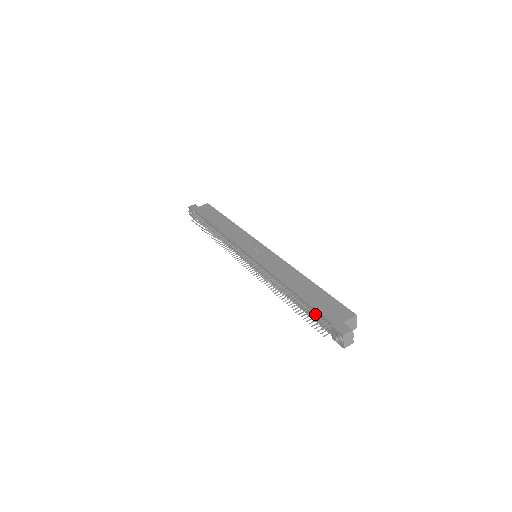
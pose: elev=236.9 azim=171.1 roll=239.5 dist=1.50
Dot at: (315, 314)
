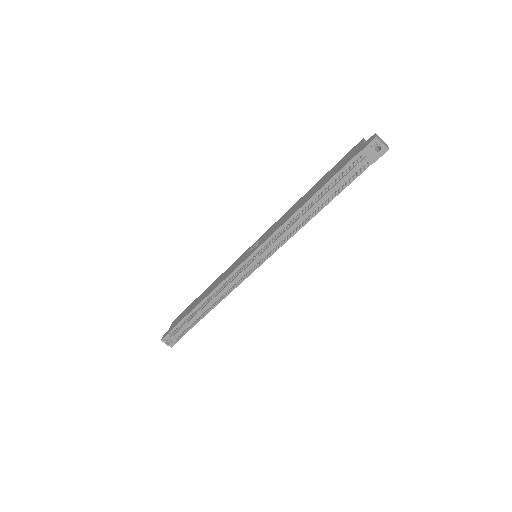
Dot at: (343, 176)
